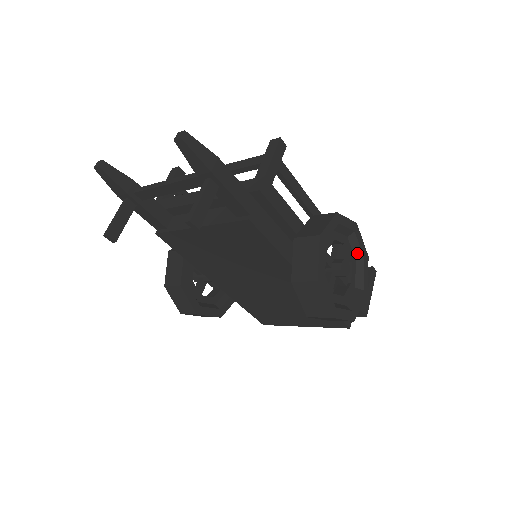
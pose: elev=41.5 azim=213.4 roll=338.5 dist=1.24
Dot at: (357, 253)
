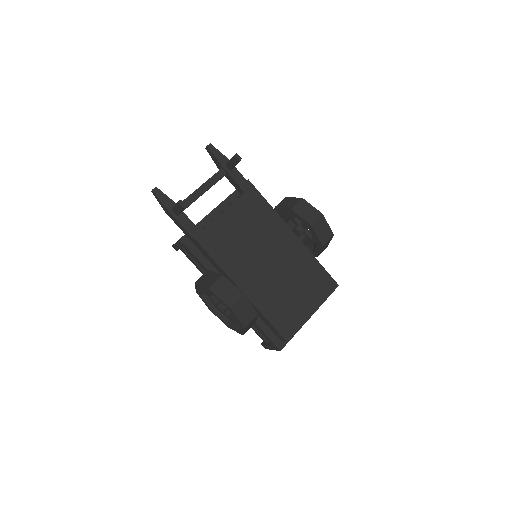
Dot at: occluded
